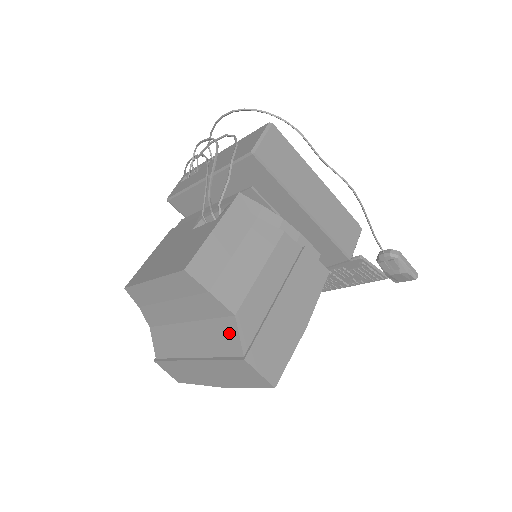
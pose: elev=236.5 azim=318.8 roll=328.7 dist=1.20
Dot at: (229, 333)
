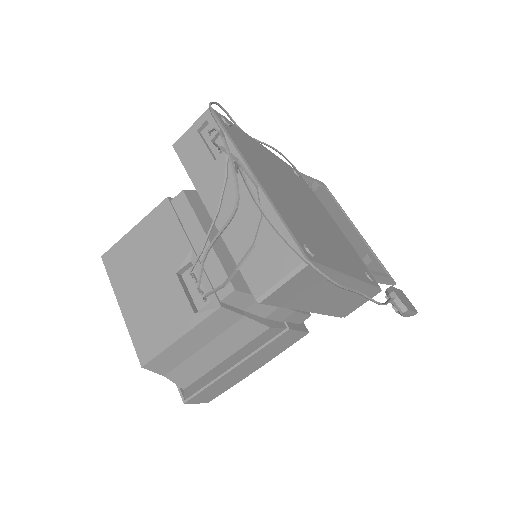
Dot at: occluded
